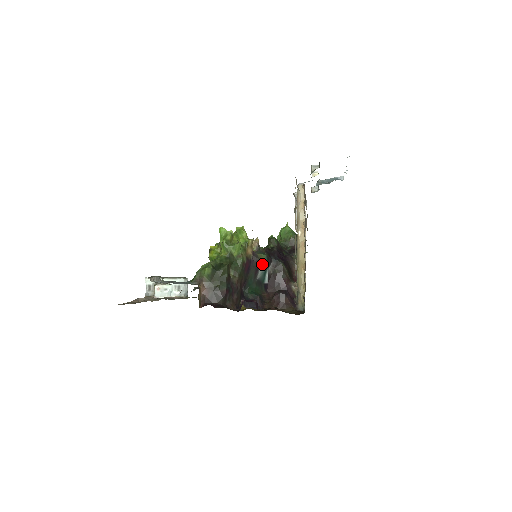
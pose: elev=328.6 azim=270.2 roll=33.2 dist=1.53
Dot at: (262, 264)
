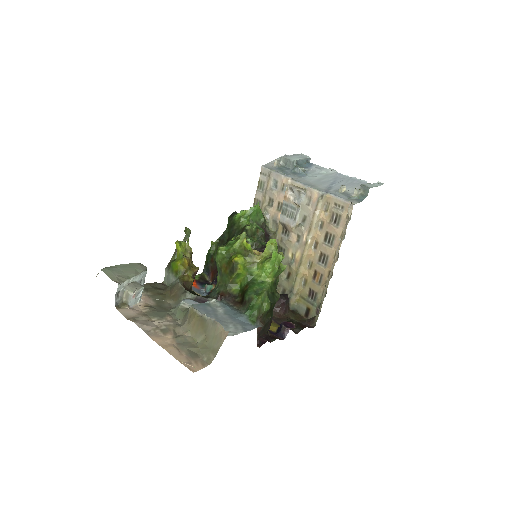
Dot at: occluded
